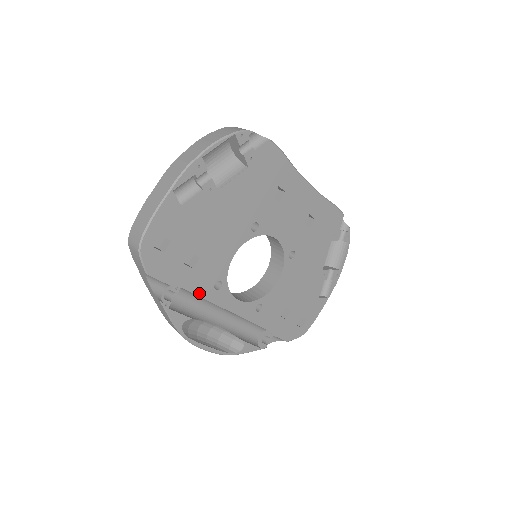
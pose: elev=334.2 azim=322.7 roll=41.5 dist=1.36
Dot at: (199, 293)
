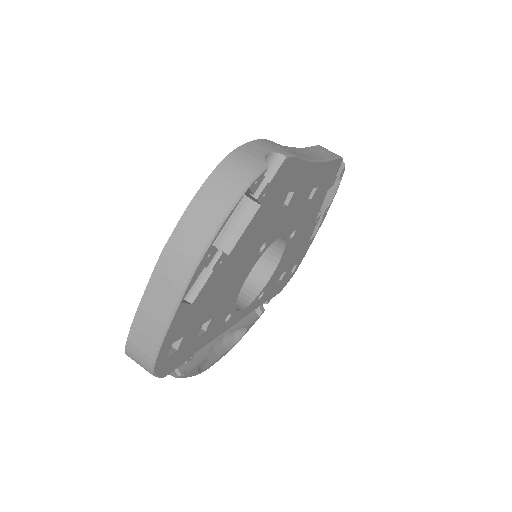
Dot at: (211, 339)
